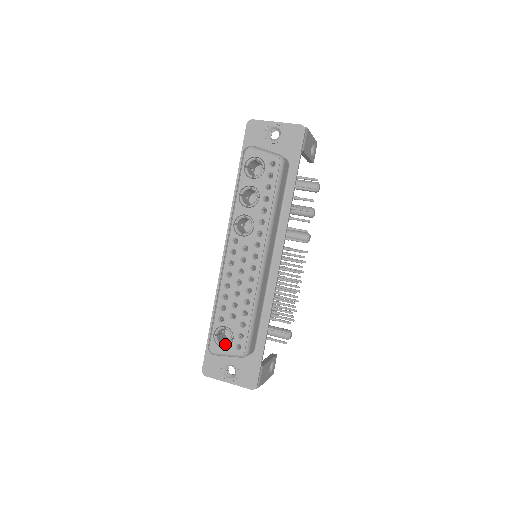
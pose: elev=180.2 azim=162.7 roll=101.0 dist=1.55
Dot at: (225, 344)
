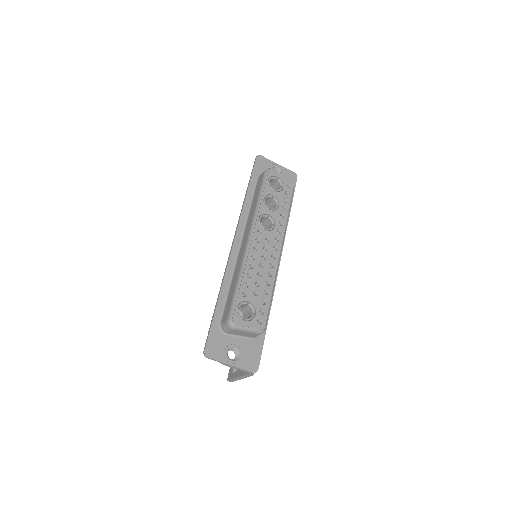
Dot at: (247, 318)
